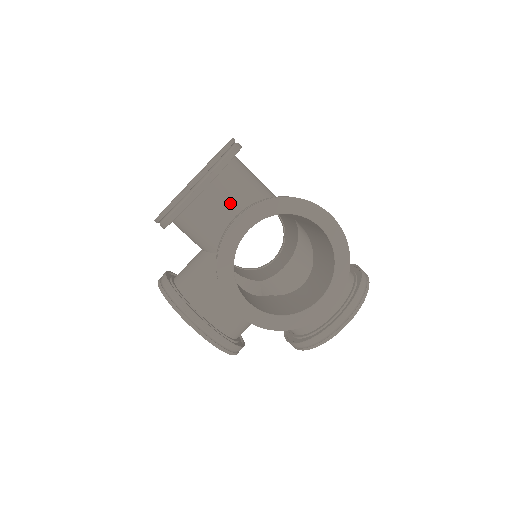
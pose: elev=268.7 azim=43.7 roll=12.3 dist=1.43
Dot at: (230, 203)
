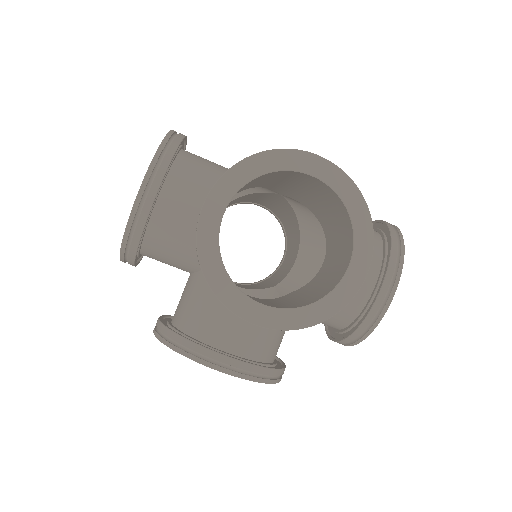
Dot at: (196, 200)
